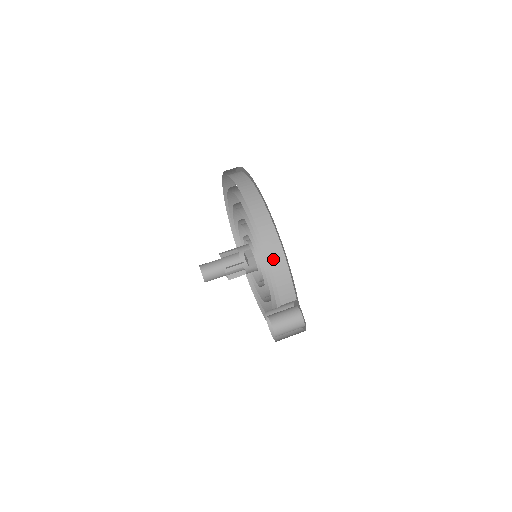
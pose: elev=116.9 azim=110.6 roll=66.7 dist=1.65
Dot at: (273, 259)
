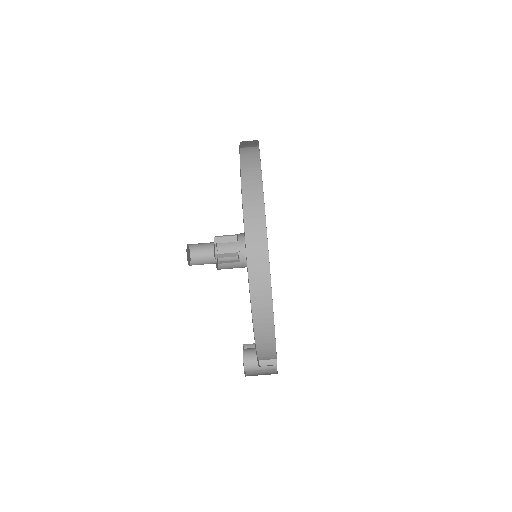
Dot at: (262, 351)
